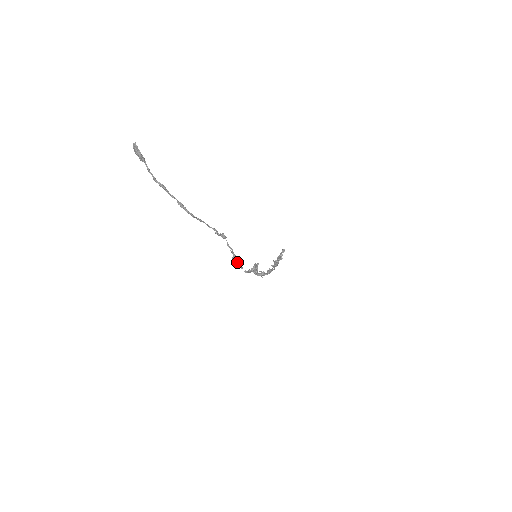
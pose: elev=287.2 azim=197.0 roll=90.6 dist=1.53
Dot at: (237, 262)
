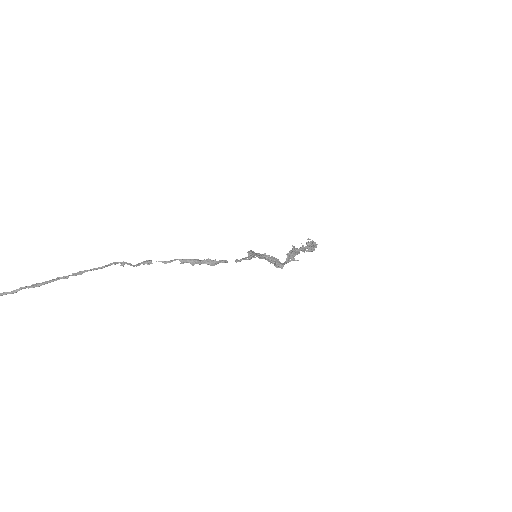
Dot at: (205, 262)
